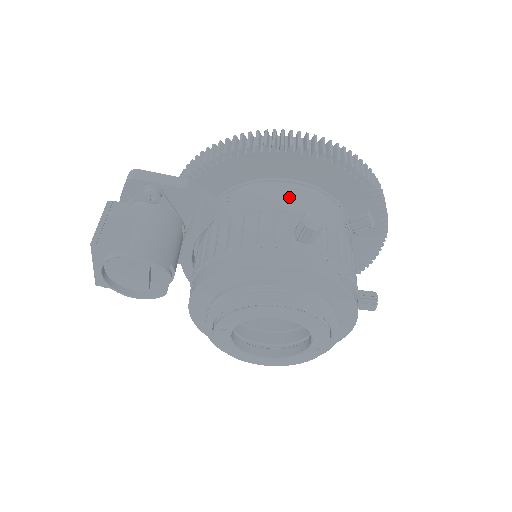
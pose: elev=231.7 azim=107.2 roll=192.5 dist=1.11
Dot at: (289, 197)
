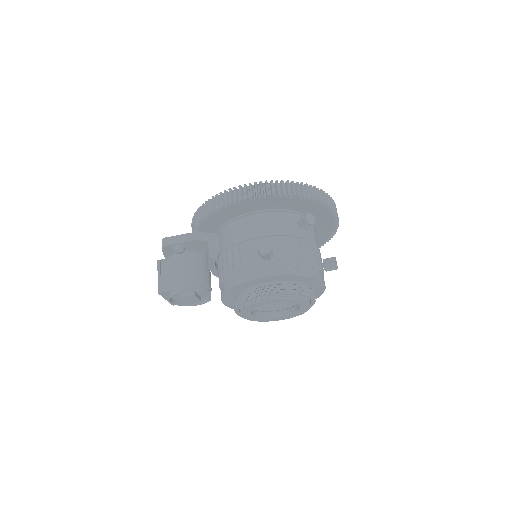
Dot at: (254, 226)
